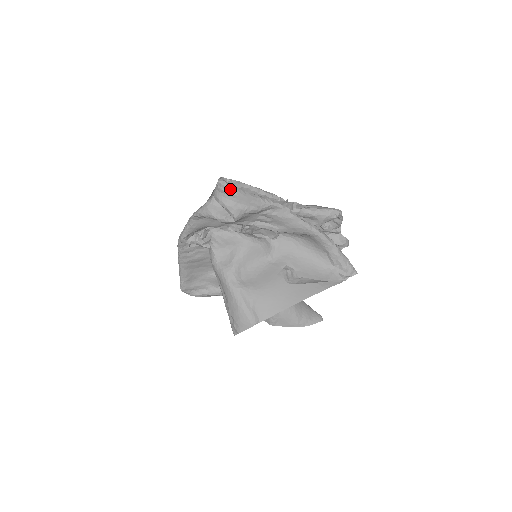
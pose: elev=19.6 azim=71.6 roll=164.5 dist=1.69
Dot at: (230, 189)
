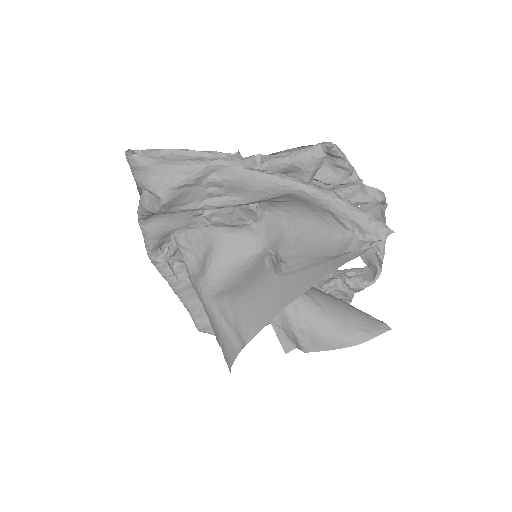
Dot at: (140, 160)
